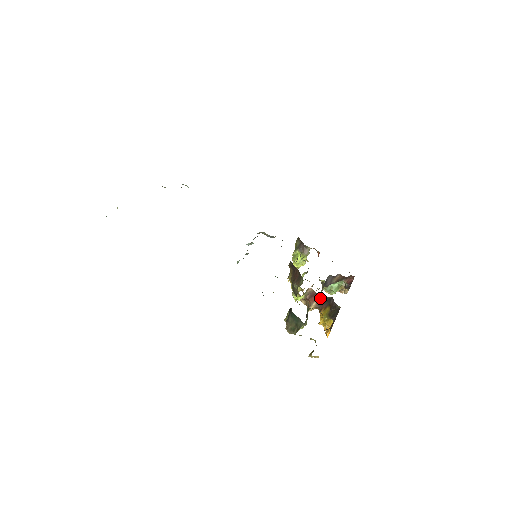
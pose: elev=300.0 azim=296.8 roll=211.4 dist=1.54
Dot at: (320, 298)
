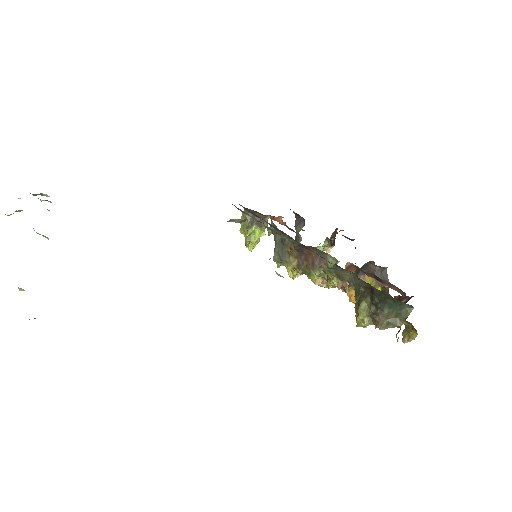
Dot at: (354, 270)
